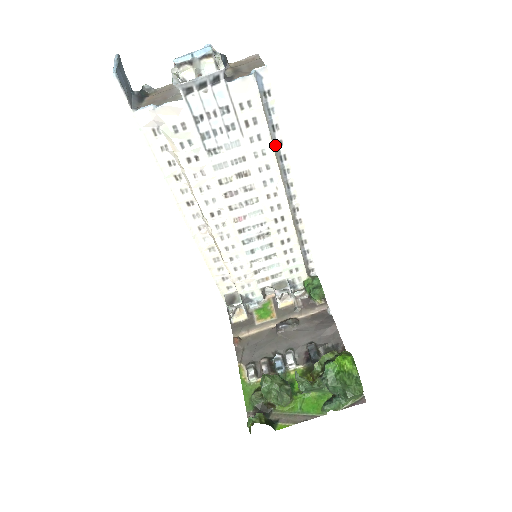
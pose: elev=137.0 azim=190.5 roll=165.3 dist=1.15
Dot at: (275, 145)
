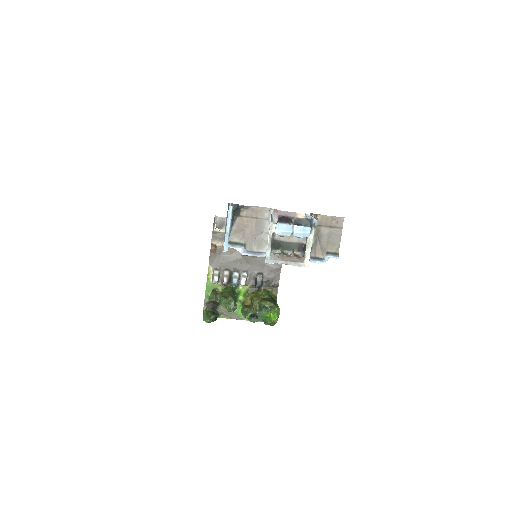
Dot at: occluded
